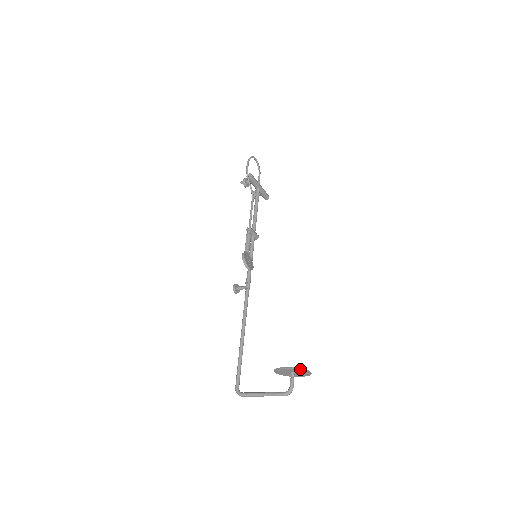
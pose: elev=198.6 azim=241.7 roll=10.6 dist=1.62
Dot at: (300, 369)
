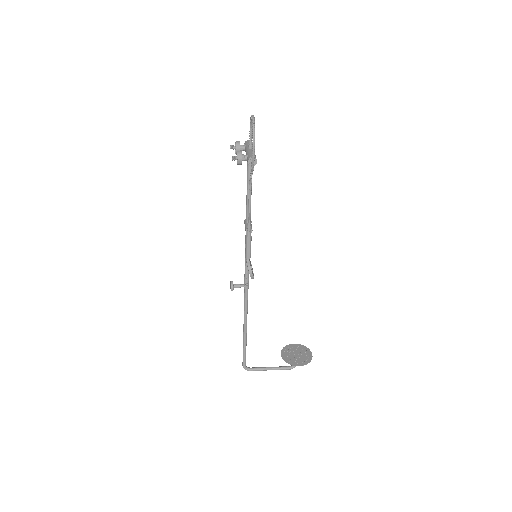
Dot at: (309, 361)
